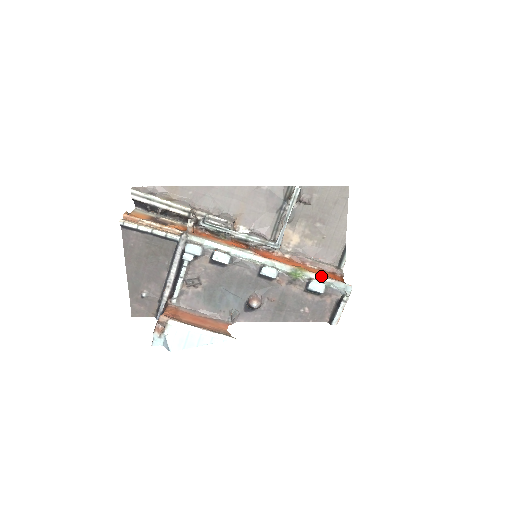
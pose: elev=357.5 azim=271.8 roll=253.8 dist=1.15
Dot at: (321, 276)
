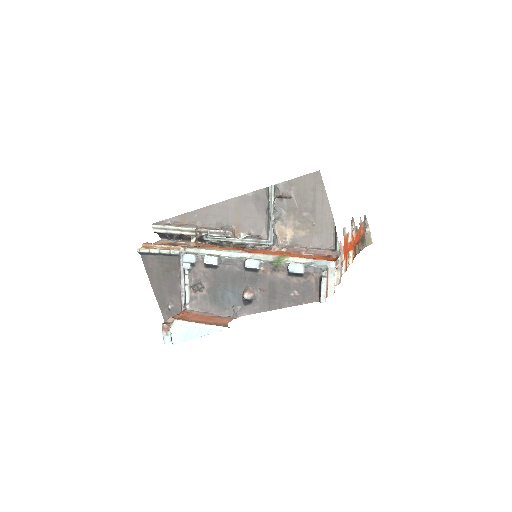
Dot at: (303, 258)
